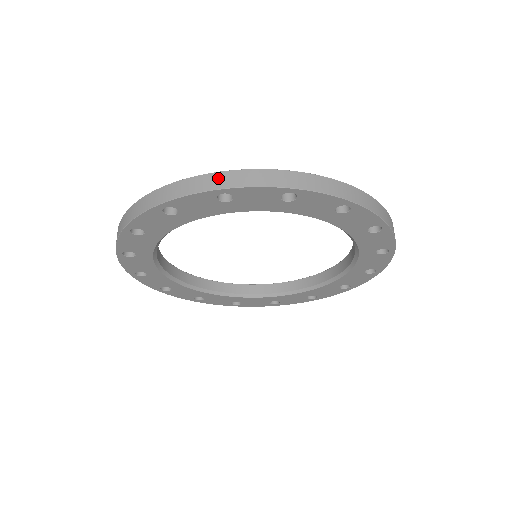
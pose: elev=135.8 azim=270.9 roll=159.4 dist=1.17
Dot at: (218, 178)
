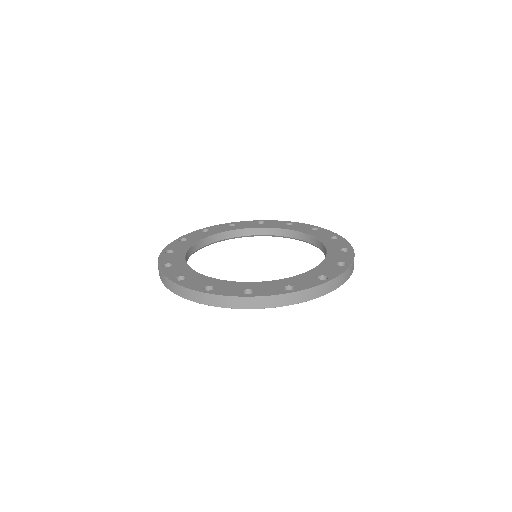
Dot at: (245, 302)
